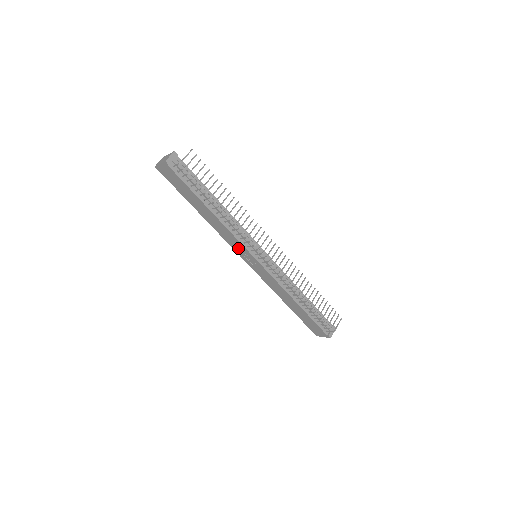
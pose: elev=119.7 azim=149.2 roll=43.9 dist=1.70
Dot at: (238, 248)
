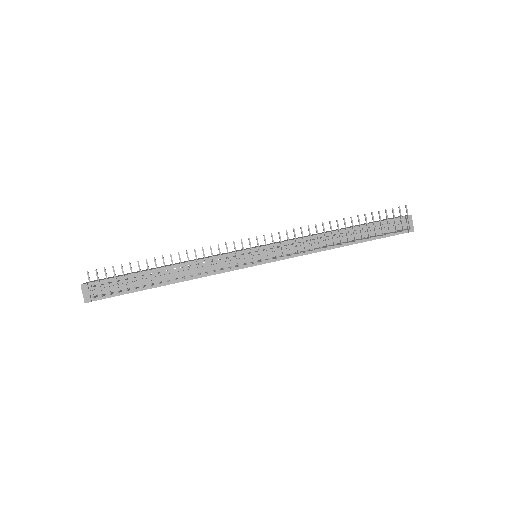
Dot at: occluded
